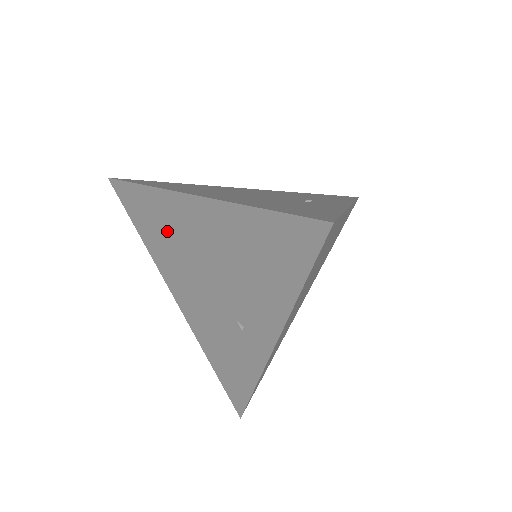
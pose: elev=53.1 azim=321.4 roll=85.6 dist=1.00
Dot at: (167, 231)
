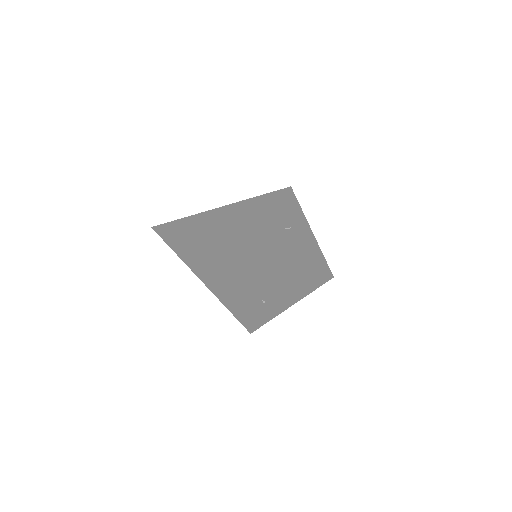
Dot at: (209, 260)
